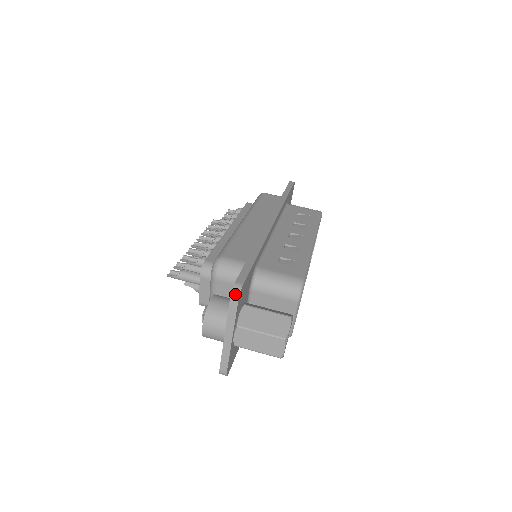
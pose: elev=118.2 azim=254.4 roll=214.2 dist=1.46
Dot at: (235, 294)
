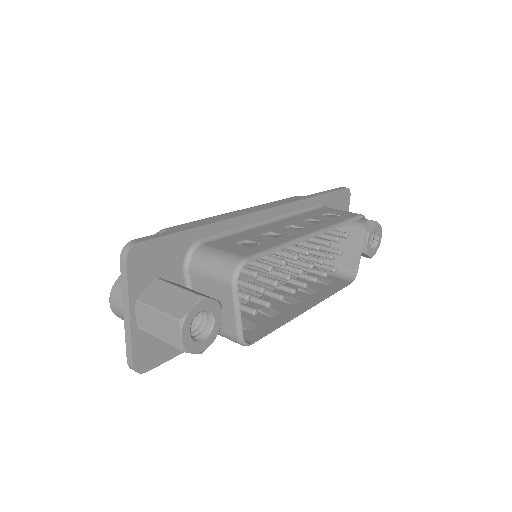
Dot at: (124, 252)
